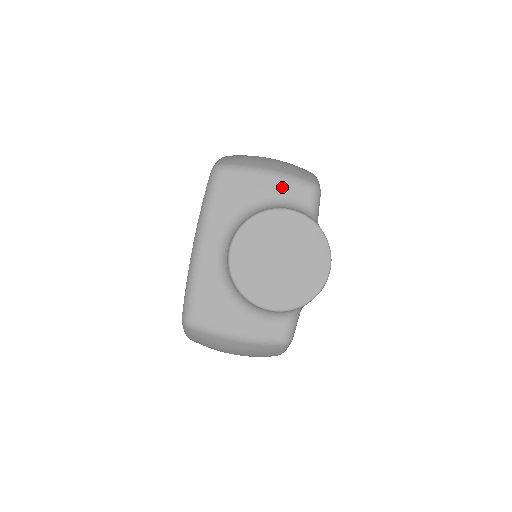
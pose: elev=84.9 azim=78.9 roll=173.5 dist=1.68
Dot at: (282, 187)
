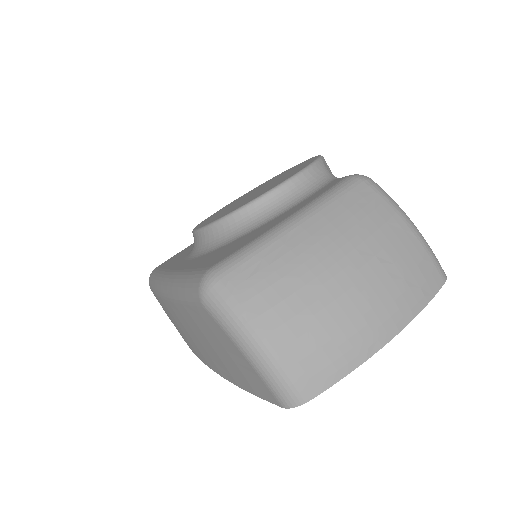
Dot at: occluded
